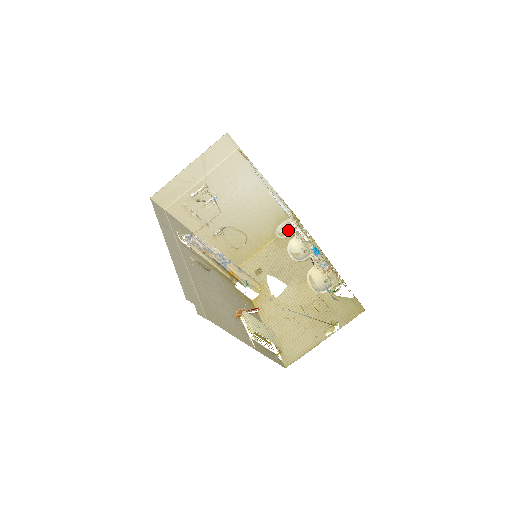
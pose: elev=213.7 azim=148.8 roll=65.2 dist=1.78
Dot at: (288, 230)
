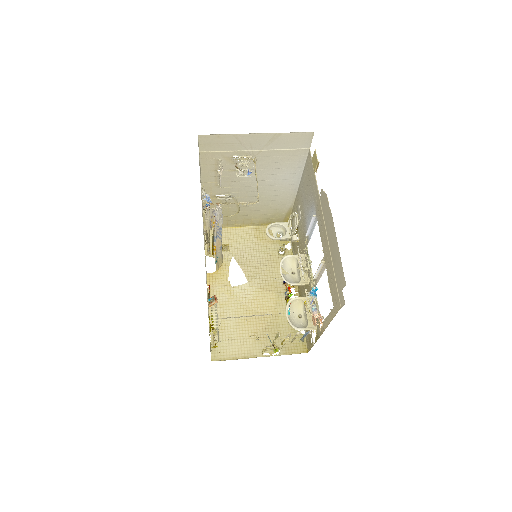
Dot at: (278, 232)
